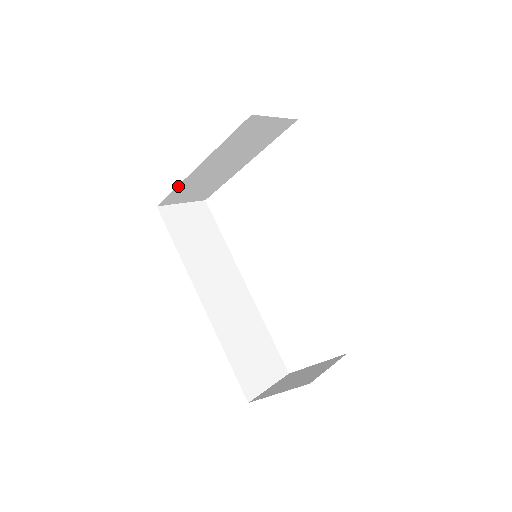
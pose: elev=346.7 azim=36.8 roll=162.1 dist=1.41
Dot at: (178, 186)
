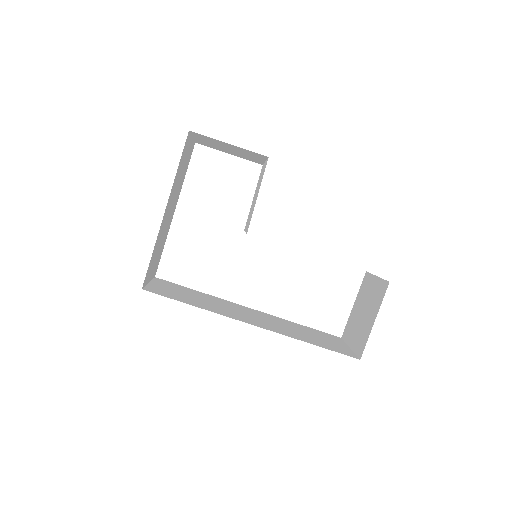
Dot at: occluded
